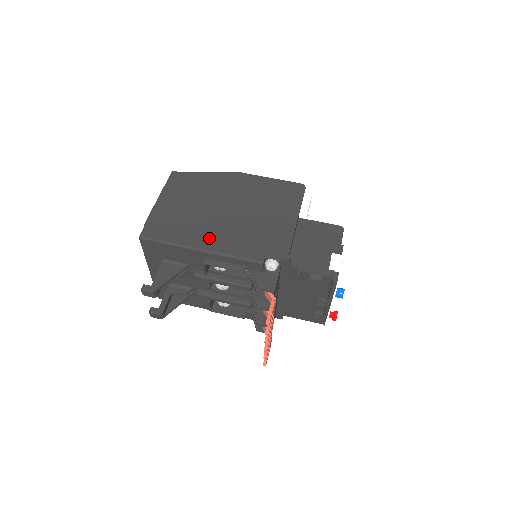
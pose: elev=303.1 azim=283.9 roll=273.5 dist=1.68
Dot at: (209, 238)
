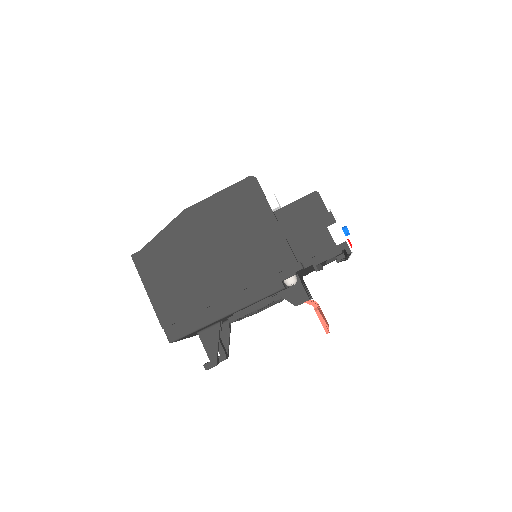
Dot at: (224, 299)
